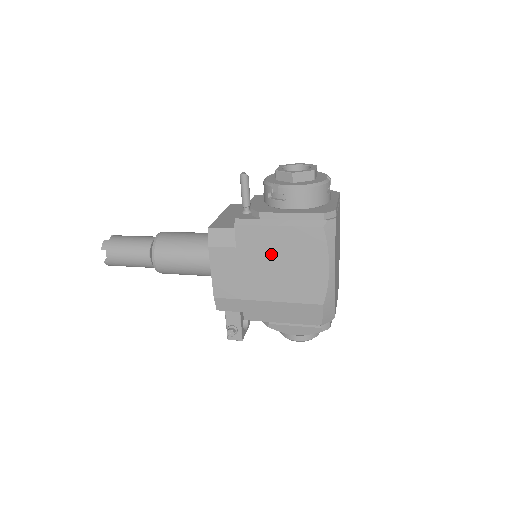
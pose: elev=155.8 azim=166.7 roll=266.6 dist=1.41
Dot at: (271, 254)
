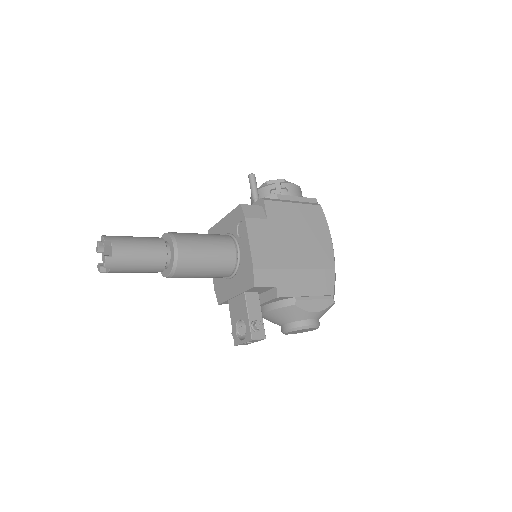
Dot at: (293, 225)
